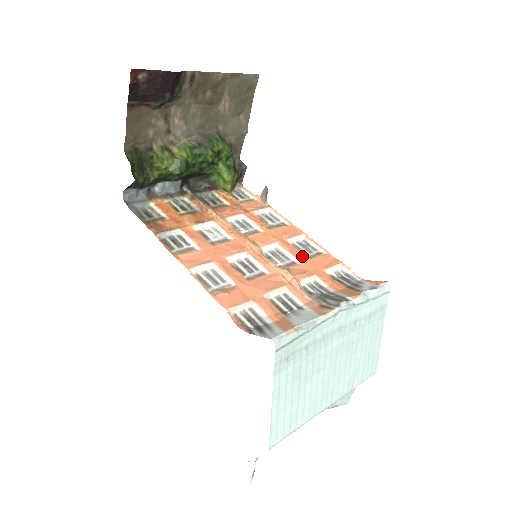
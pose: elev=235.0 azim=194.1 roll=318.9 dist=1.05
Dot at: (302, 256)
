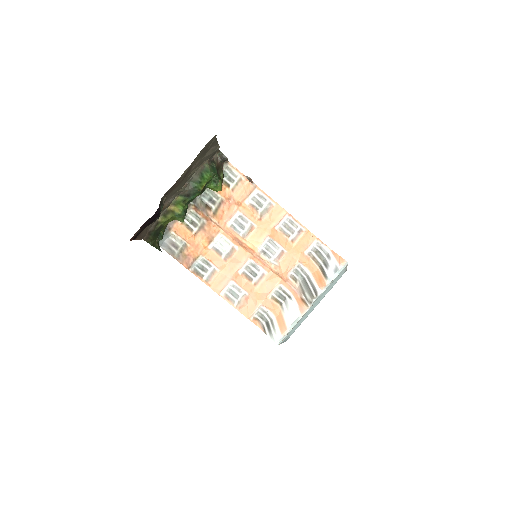
Dot at: (287, 241)
